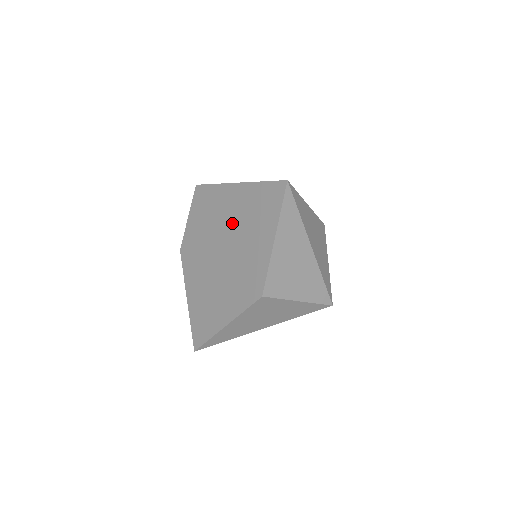
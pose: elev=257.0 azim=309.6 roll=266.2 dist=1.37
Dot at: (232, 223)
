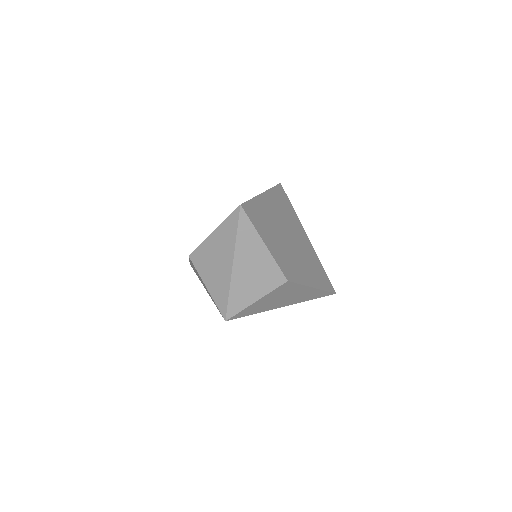
Dot at: occluded
